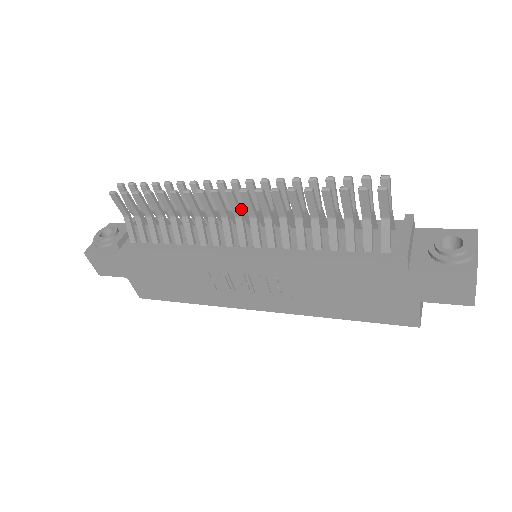
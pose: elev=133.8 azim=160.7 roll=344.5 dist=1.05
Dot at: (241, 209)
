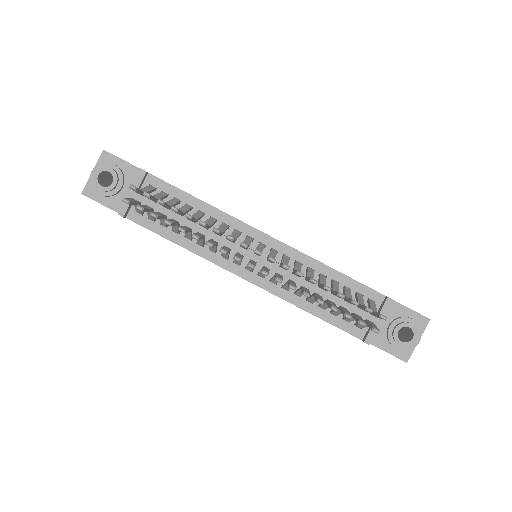
Dot at: occluded
